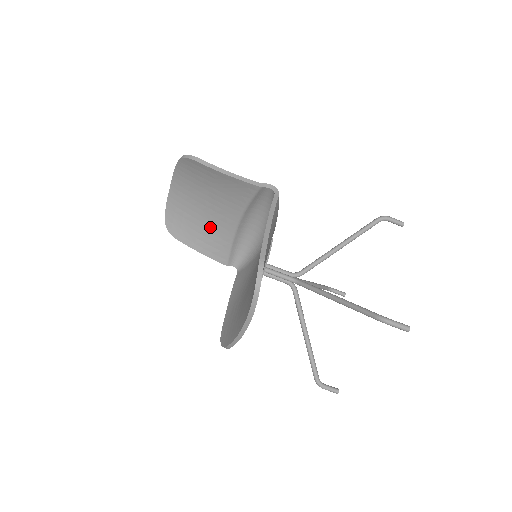
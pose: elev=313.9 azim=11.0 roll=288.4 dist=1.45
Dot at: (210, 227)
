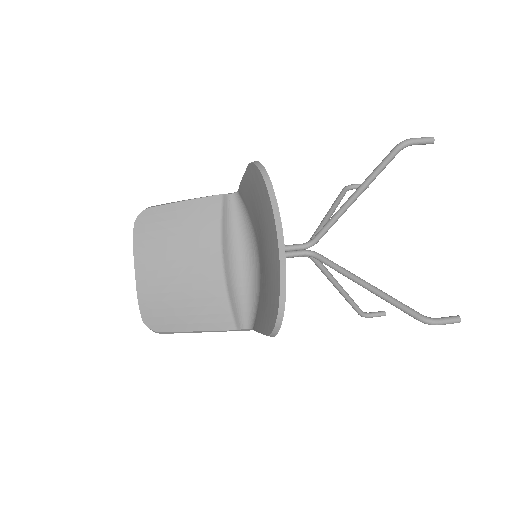
Dot at: (196, 291)
